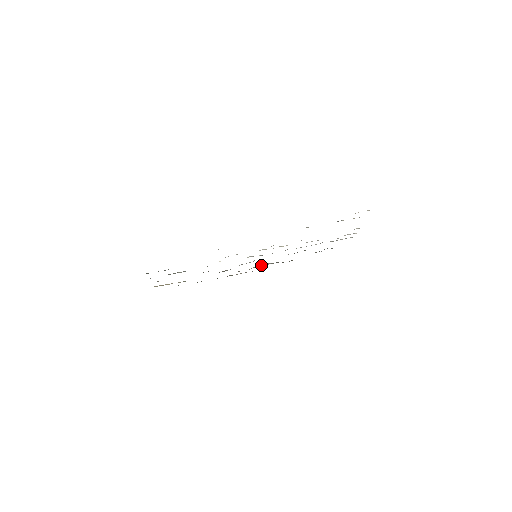
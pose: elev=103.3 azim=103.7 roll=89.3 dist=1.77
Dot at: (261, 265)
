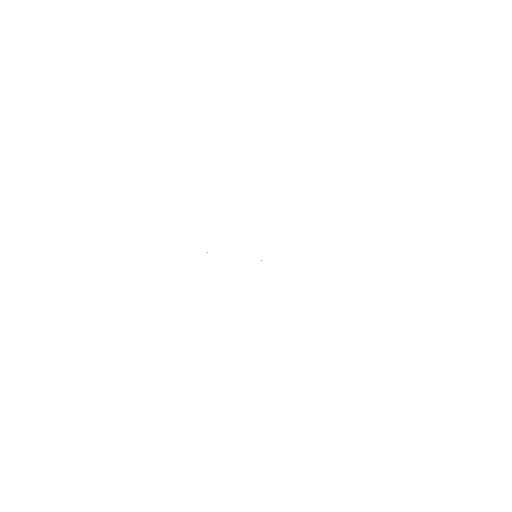
Dot at: occluded
